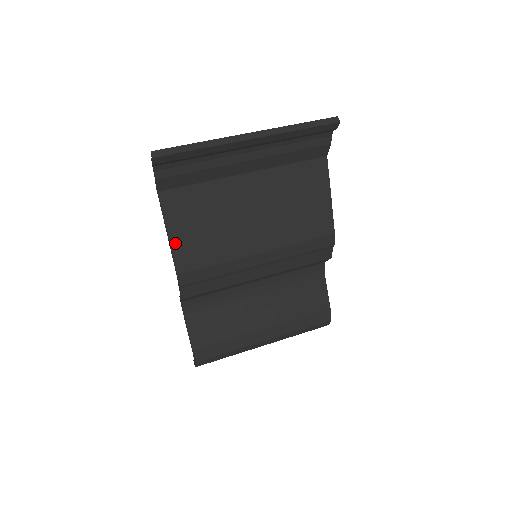
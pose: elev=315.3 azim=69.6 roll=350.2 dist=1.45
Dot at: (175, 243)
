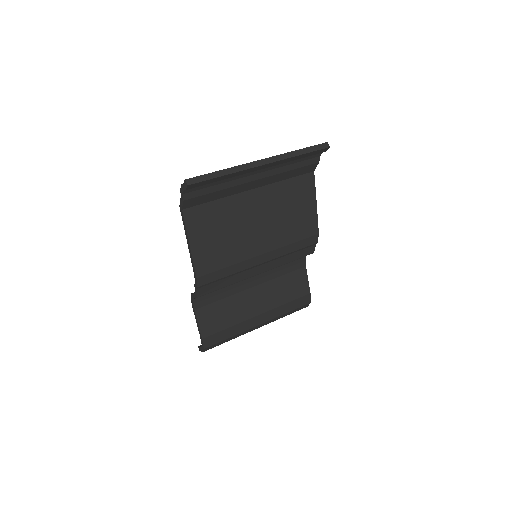
Dot at: (195, 252)
